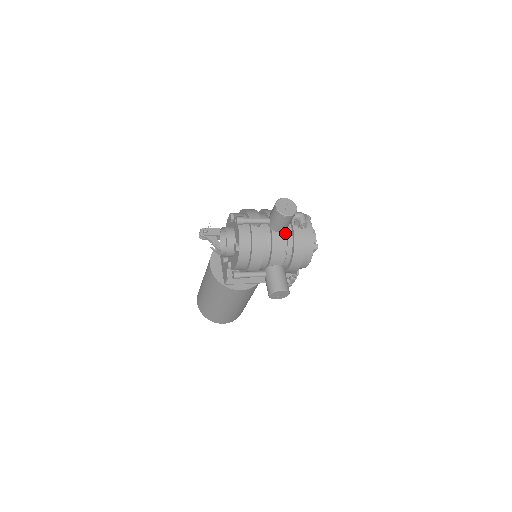
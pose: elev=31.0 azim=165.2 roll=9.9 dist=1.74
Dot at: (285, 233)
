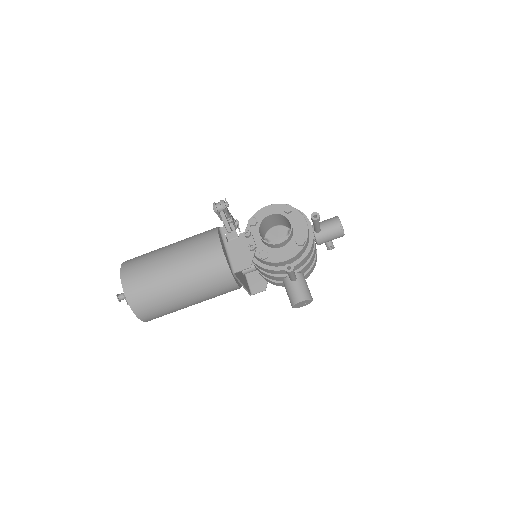
Dot at: occluded
